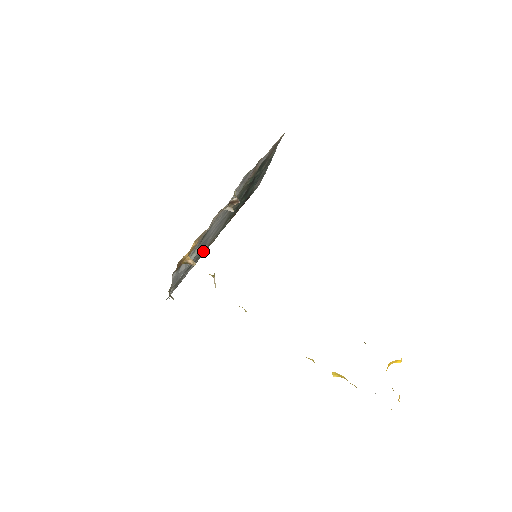
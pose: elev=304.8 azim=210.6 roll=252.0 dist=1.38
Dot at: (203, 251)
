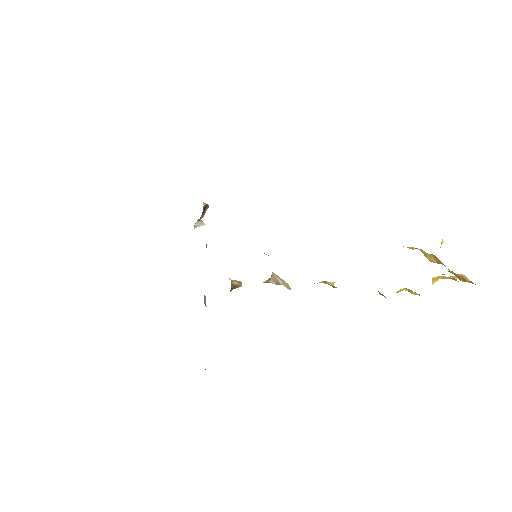
Dot at: occluded
